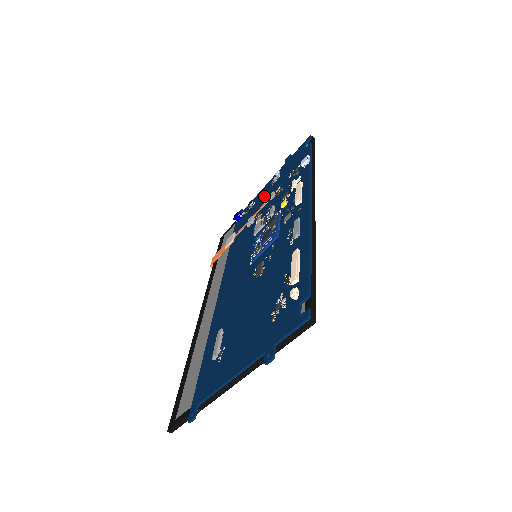
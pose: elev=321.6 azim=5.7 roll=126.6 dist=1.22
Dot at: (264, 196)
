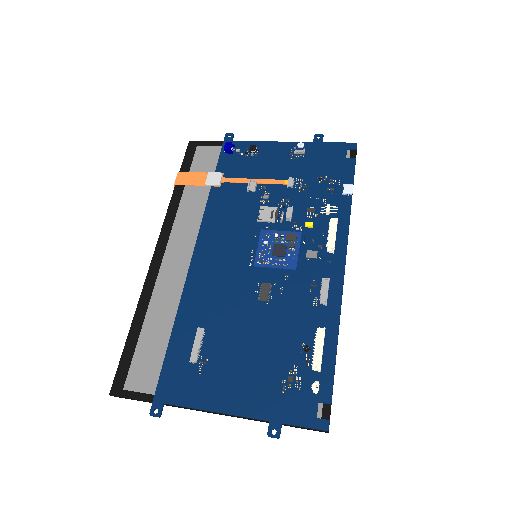
Dot at: (276, 162)
